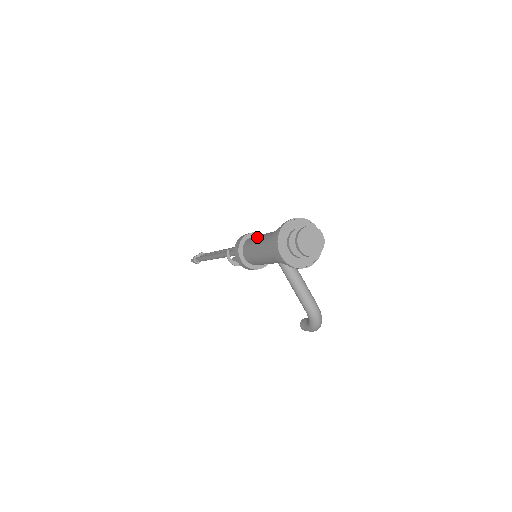
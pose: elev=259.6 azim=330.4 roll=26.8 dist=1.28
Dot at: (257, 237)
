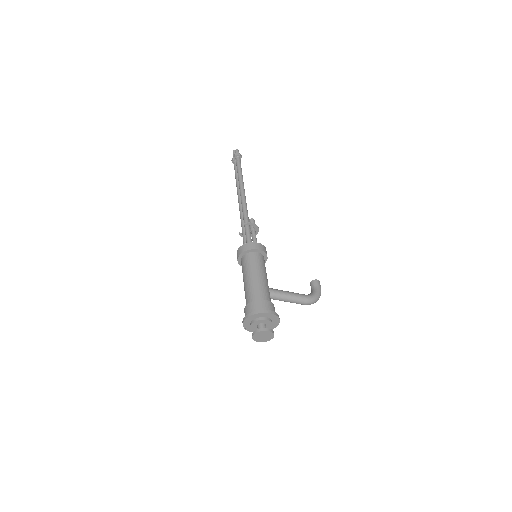
Dot at: (243, 276)
